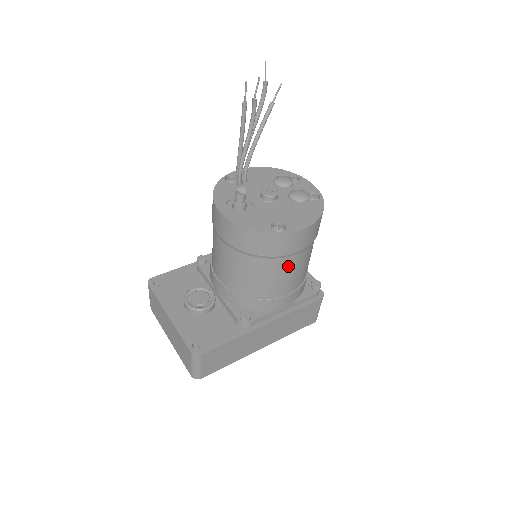
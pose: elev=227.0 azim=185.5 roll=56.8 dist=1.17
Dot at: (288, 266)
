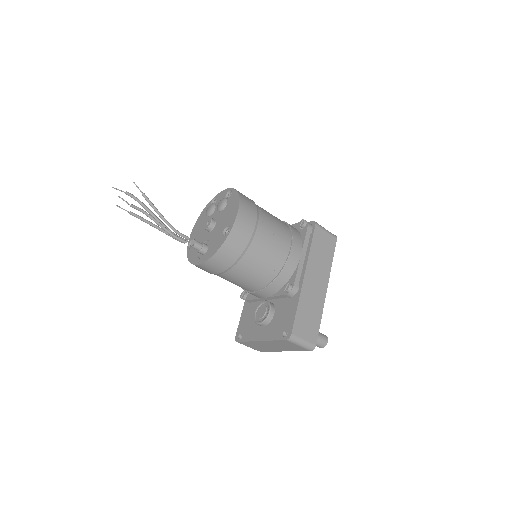
Dot at: (263, 238)
